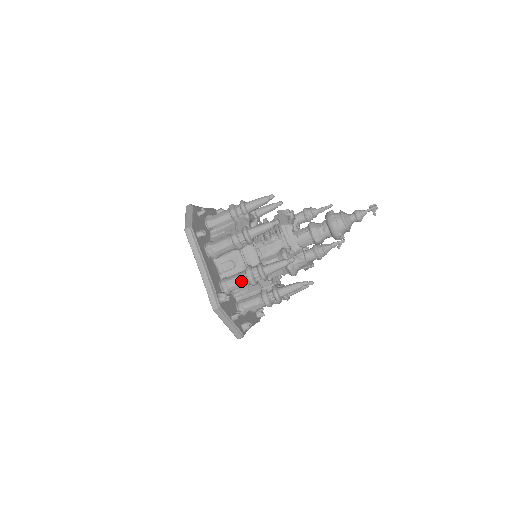
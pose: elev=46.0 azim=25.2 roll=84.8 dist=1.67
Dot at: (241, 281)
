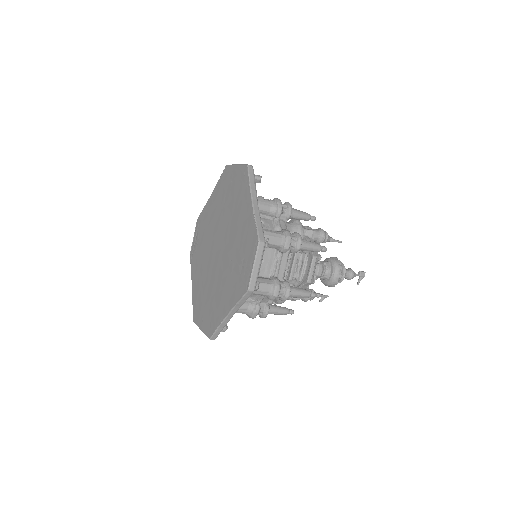
Dot at: (243, 313)
